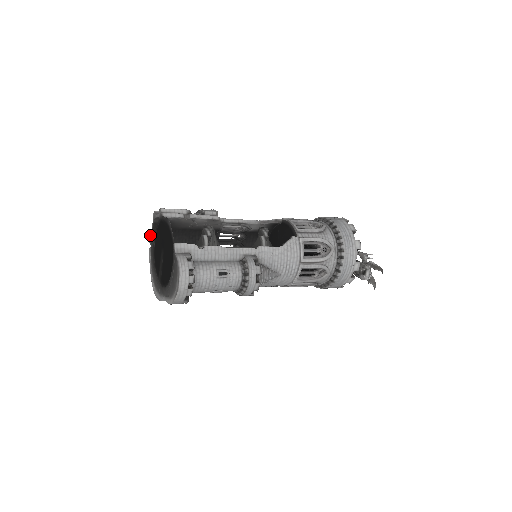
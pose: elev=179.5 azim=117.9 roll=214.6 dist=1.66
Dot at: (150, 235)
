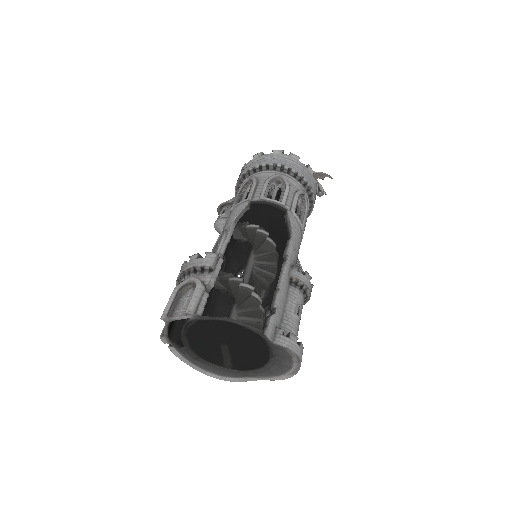
Dot at: (165, 337)
